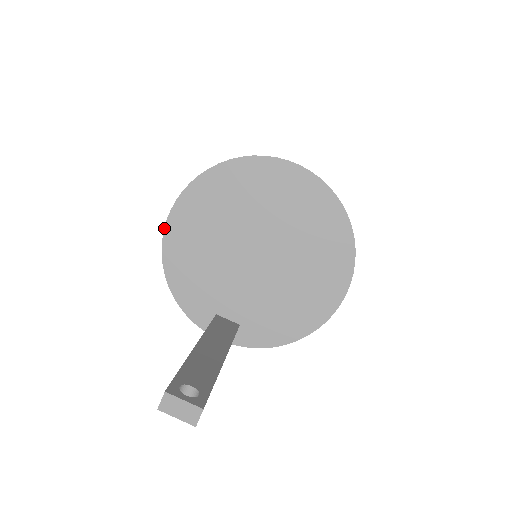
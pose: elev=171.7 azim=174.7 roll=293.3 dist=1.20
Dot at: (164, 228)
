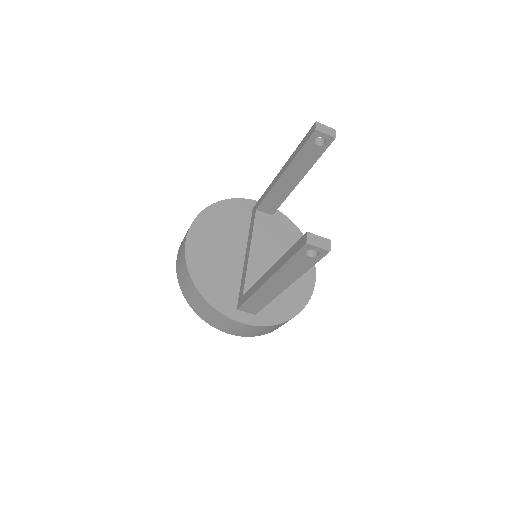
Dot at: (185, 245)
